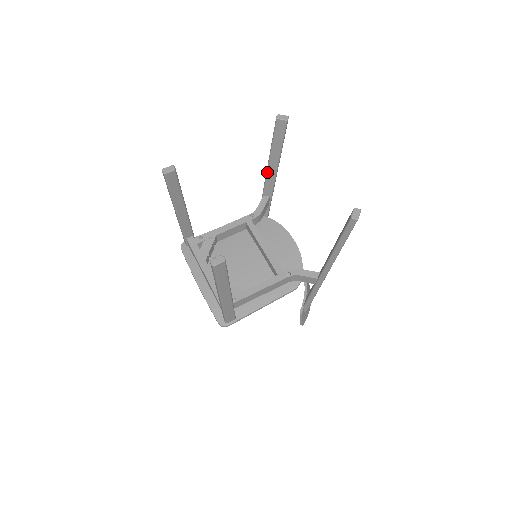
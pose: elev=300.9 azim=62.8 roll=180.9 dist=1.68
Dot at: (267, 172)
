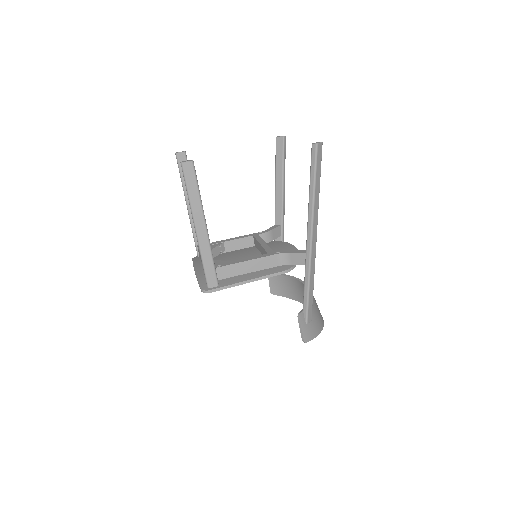
Dot at: (275, 196)
